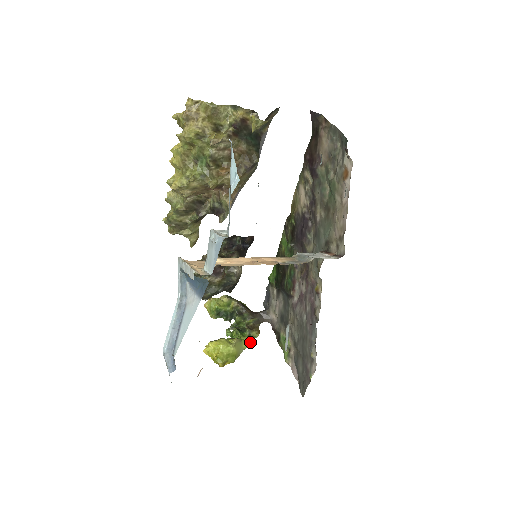
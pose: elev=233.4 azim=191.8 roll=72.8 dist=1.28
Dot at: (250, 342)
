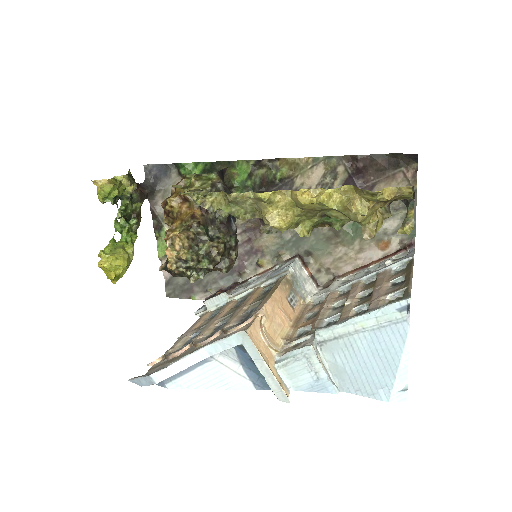
Dot at: occluded
